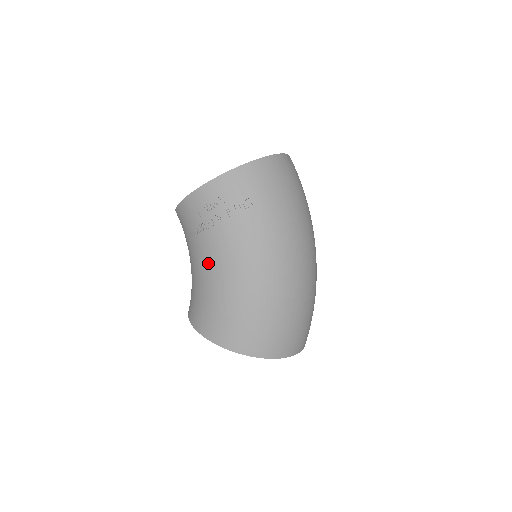
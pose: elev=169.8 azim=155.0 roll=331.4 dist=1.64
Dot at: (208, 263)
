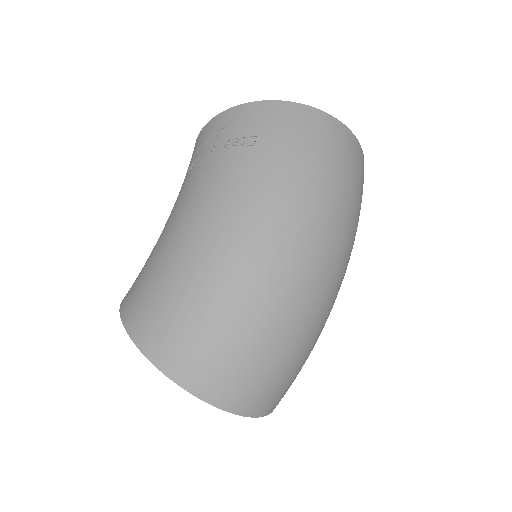
Dot at: (174, 209)
